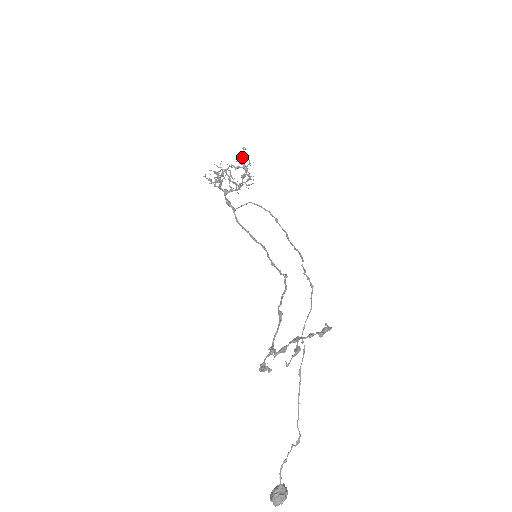
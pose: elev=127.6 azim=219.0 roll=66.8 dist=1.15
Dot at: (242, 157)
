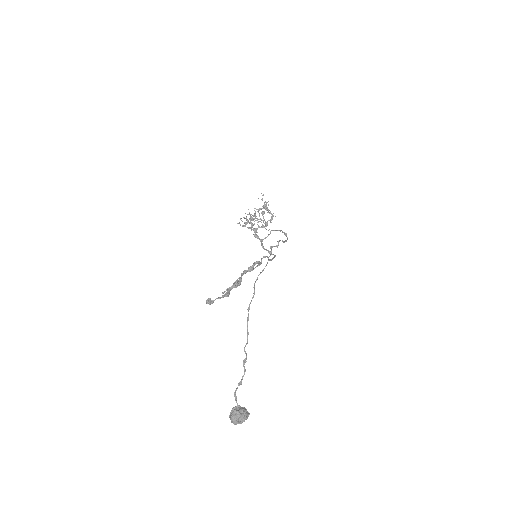
Dot at: (264, 202)
